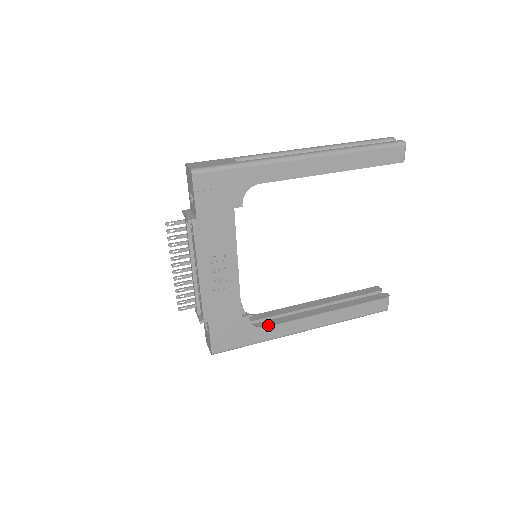
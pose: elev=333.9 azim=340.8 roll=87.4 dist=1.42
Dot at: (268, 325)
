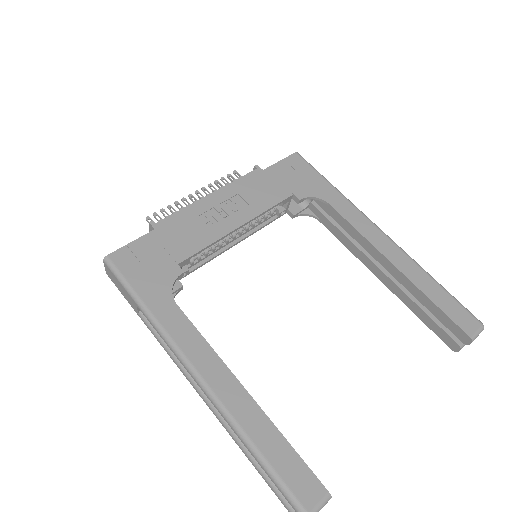
Dot at: occluded
